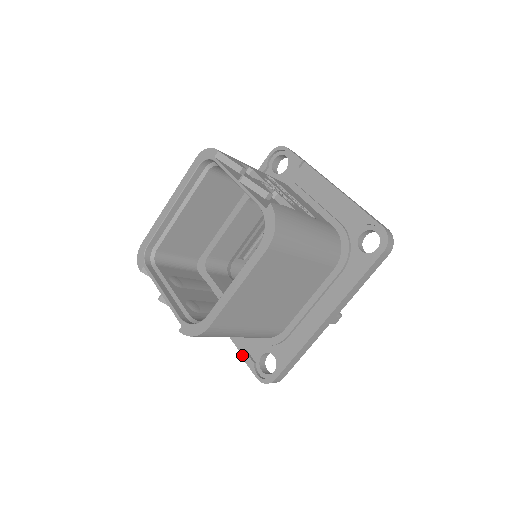
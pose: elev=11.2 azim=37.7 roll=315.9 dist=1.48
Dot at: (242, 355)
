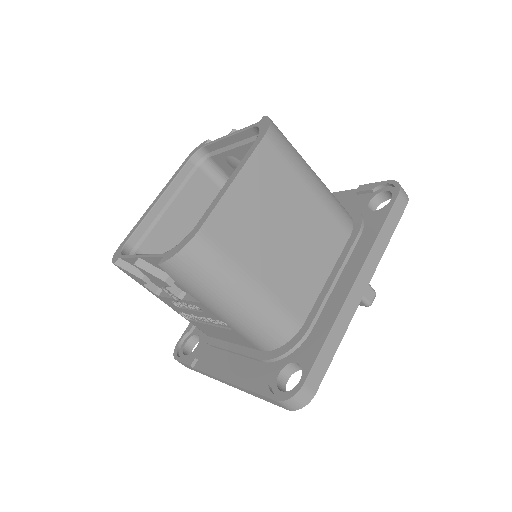
Dot at: (250, 387)
